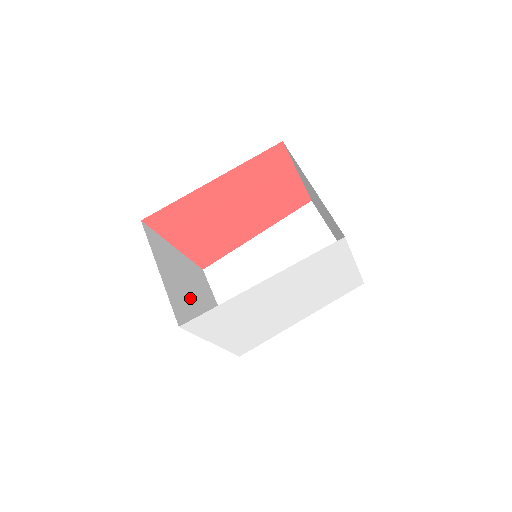
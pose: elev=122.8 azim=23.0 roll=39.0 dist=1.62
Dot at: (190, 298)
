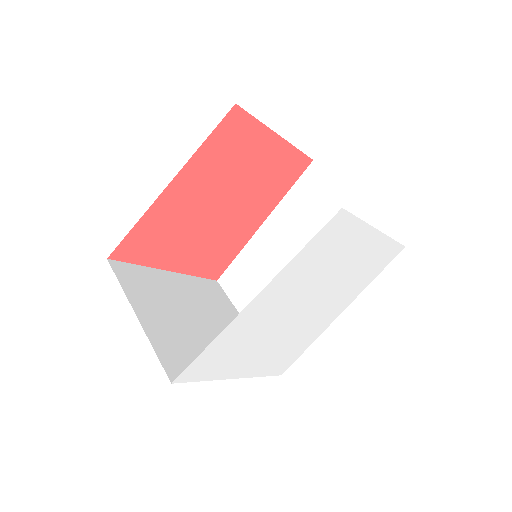
Dot at: (194, 330)
